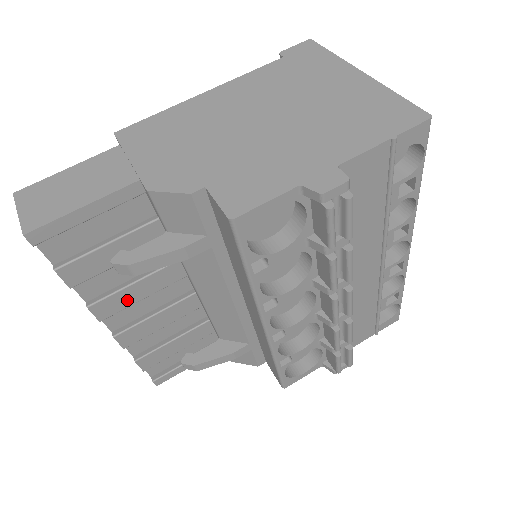
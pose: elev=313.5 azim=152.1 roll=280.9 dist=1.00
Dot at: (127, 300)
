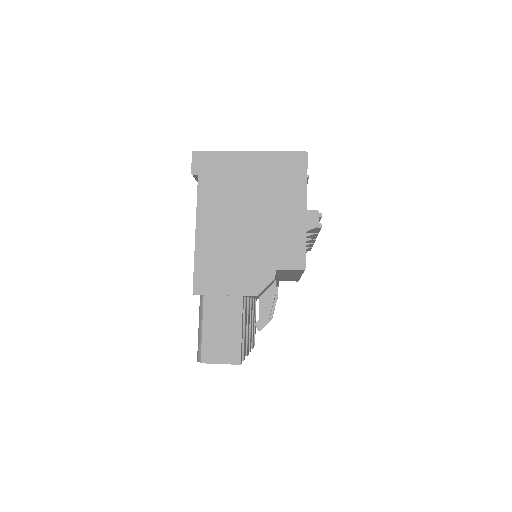
Dot at: (248, 335)
